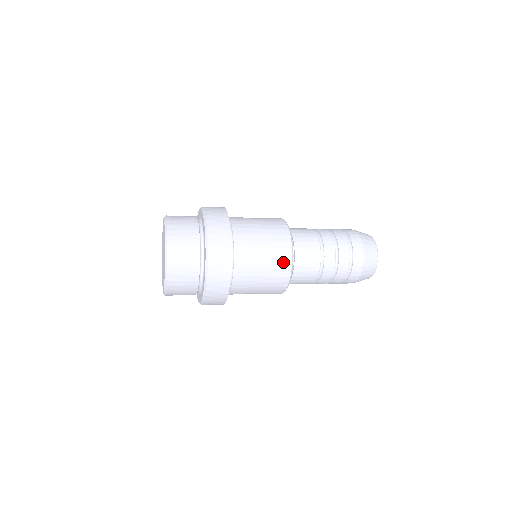
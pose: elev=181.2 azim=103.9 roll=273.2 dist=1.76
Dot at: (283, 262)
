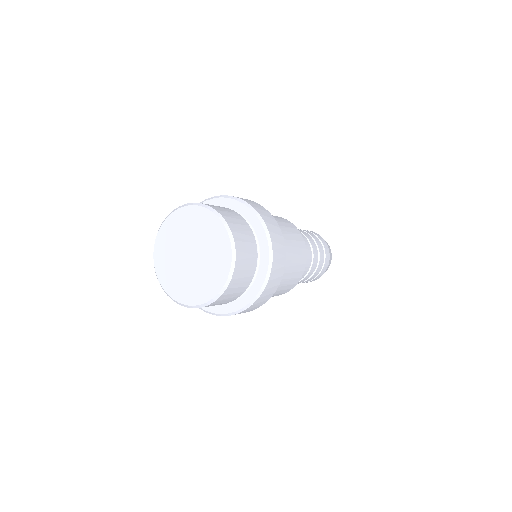
Dot at: (302, 263)
